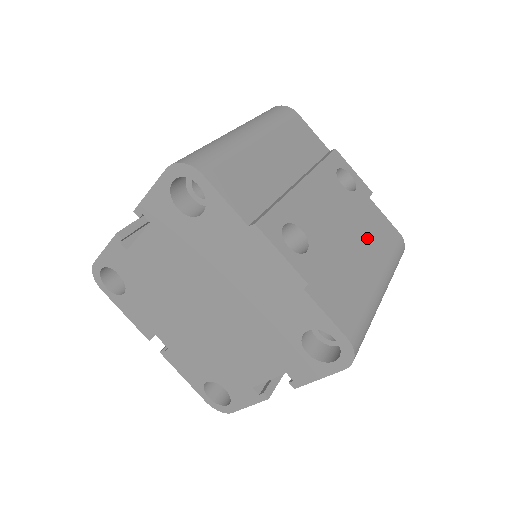
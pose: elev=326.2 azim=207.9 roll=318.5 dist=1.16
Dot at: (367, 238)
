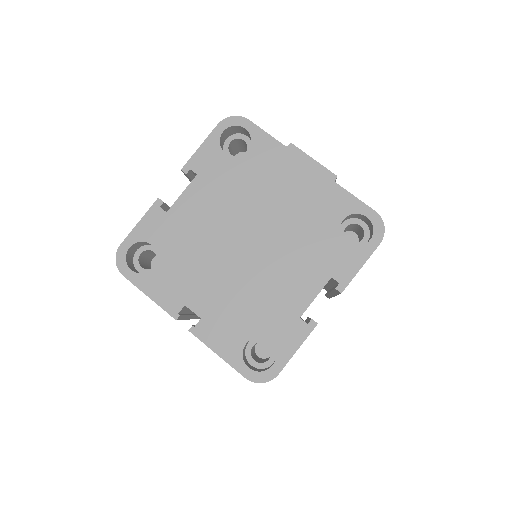
Dot at: occluded
